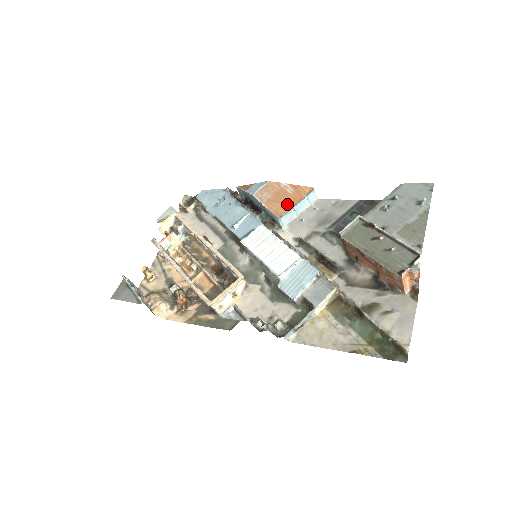
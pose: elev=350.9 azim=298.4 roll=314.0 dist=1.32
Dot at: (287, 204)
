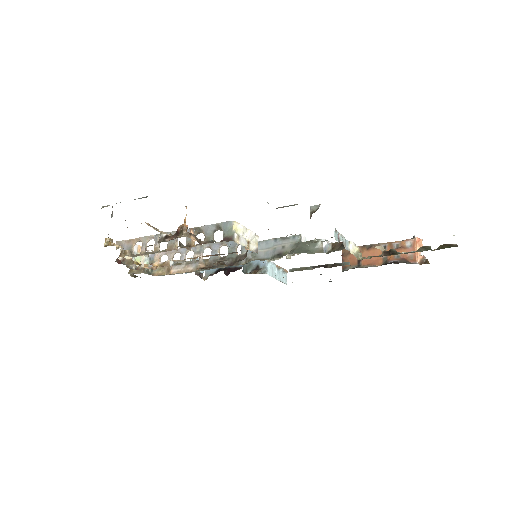
Dot at: occluded
